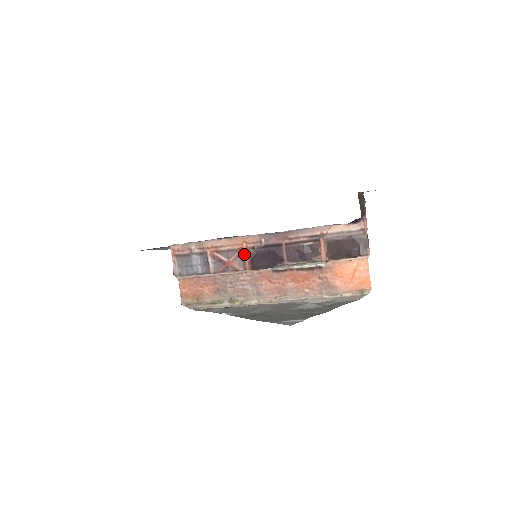
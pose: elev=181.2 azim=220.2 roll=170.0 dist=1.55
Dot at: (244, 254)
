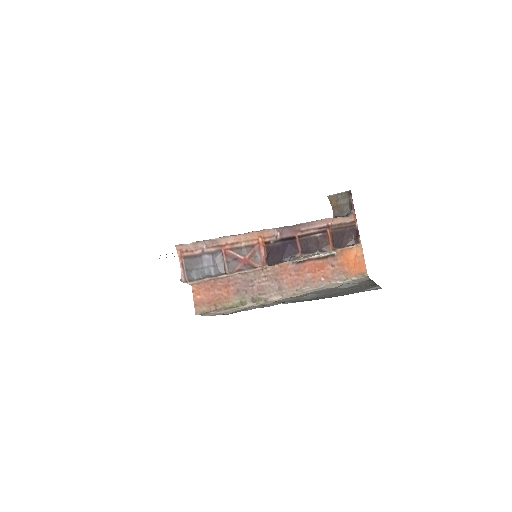
Dot at: (261, 249)
